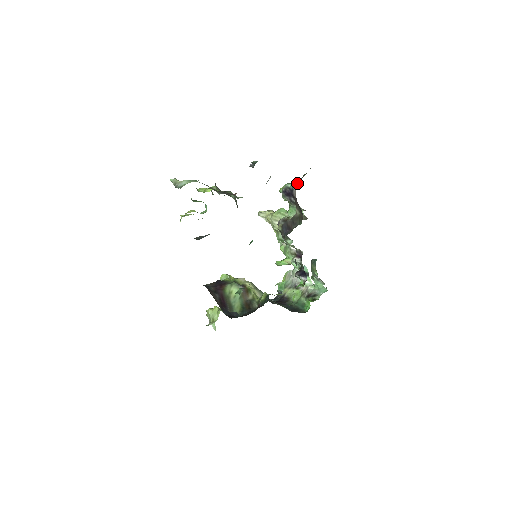
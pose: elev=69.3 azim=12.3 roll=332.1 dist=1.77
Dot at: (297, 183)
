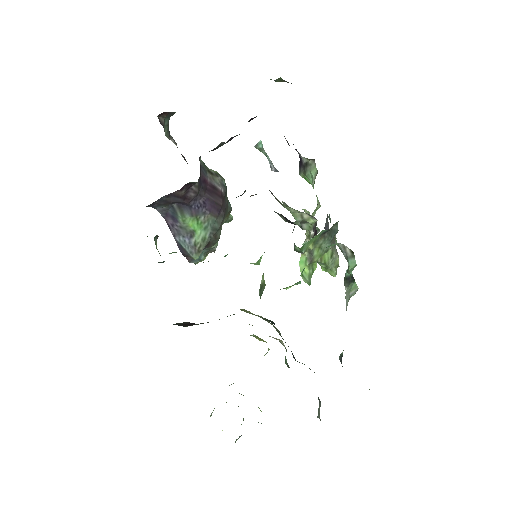
Dot at: occluded
